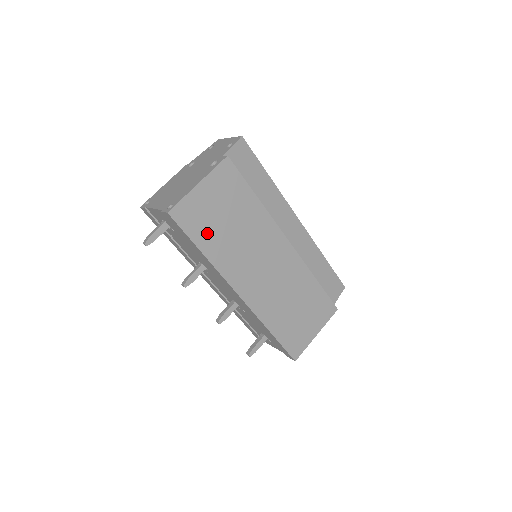
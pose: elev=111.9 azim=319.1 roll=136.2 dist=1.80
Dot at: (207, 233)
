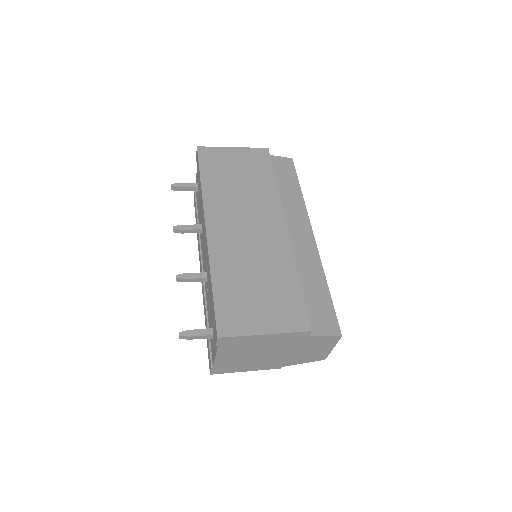
Dot at: (215, 173)
